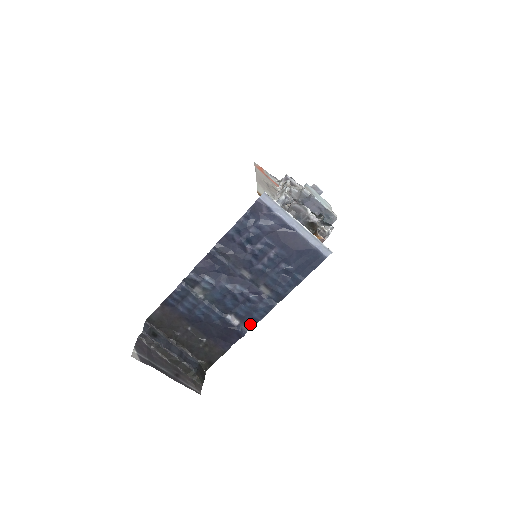
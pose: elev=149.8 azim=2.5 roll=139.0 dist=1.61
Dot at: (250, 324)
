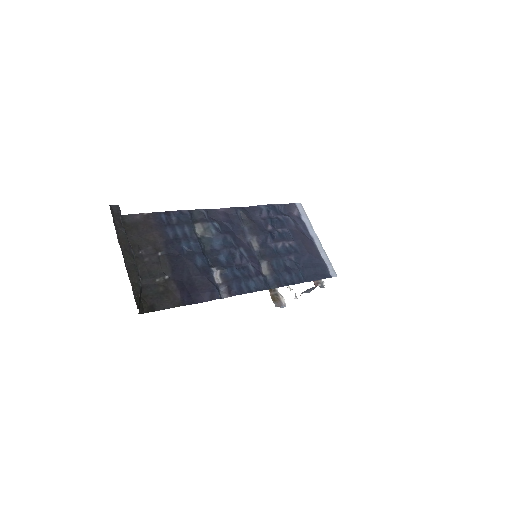
Dot at: (232, 291)
